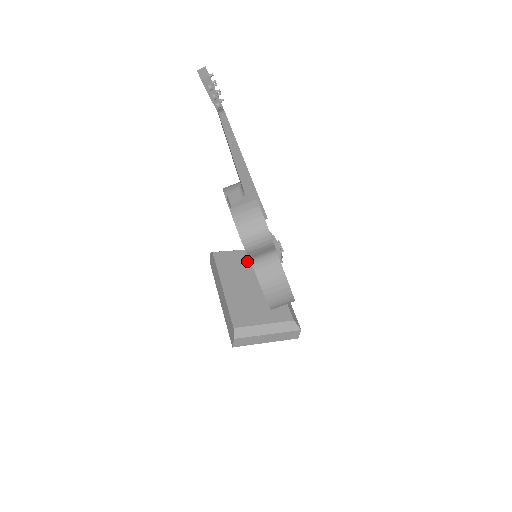
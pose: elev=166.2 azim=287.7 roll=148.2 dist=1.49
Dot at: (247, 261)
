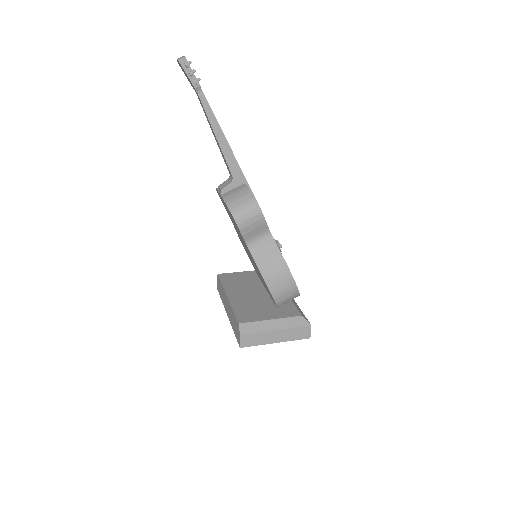
Dot at: (252, 278)
